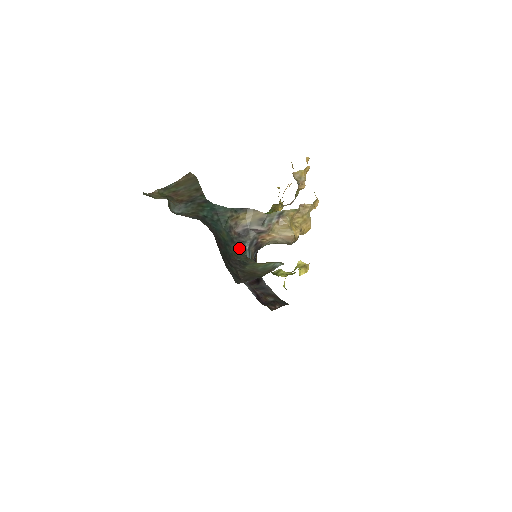
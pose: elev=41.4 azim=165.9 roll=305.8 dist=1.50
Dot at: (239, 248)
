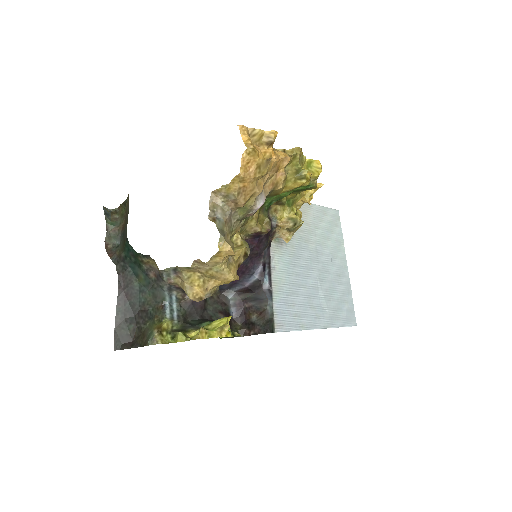
Dot at: (156, 294)
